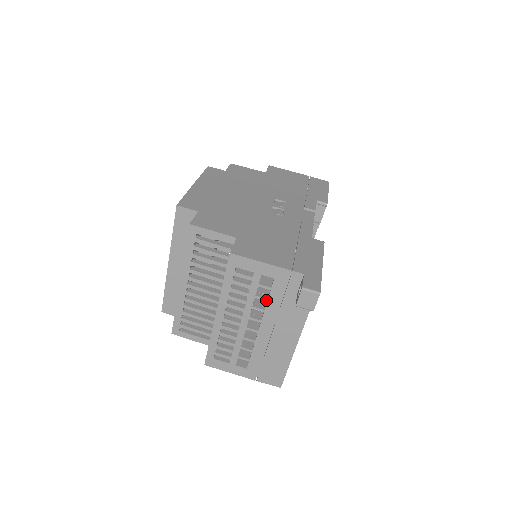
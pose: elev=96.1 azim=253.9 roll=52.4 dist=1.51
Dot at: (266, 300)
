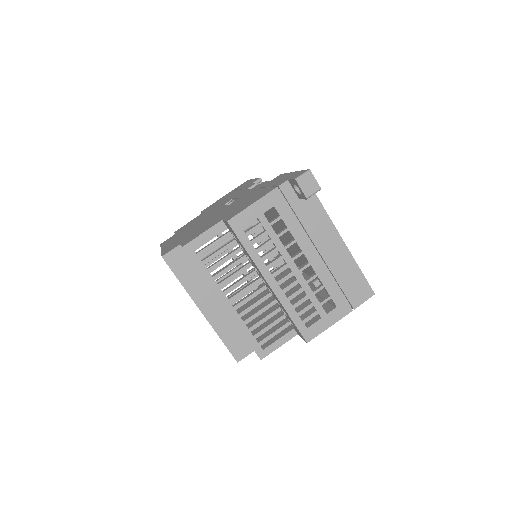
Dot at: (287, 230)
